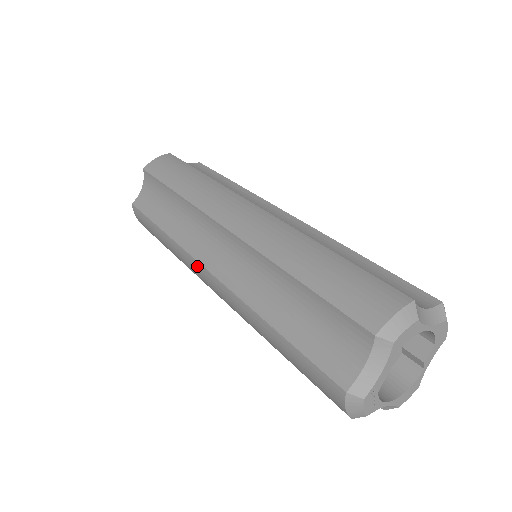
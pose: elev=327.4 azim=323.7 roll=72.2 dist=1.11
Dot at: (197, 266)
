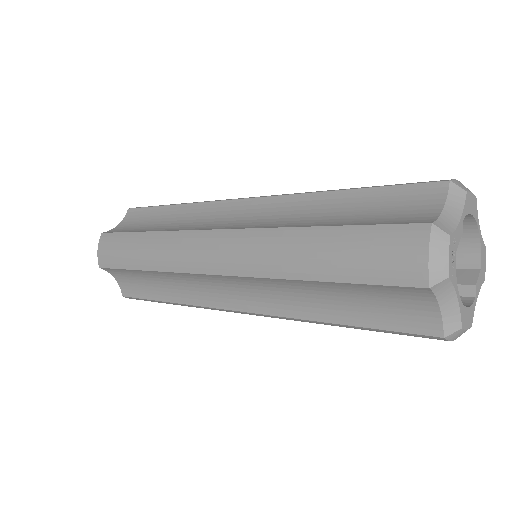
Dot at: (197, 236)
